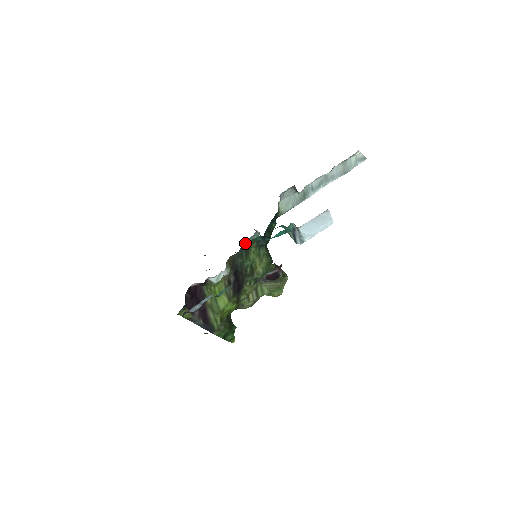
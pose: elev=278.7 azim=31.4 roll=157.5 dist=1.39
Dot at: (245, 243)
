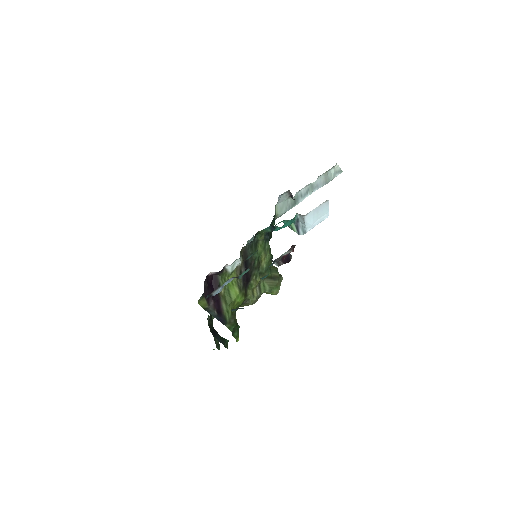
Dot at: (256, 234)
